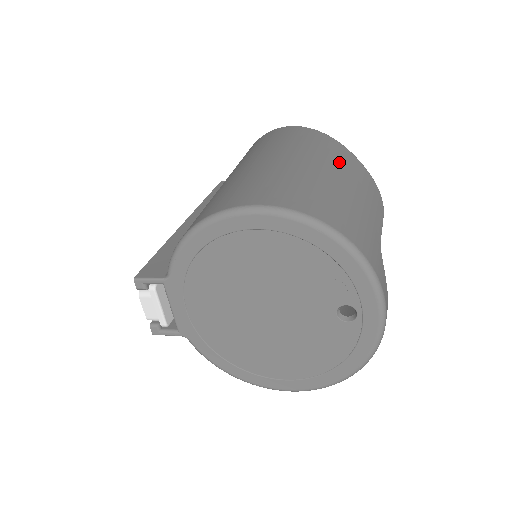
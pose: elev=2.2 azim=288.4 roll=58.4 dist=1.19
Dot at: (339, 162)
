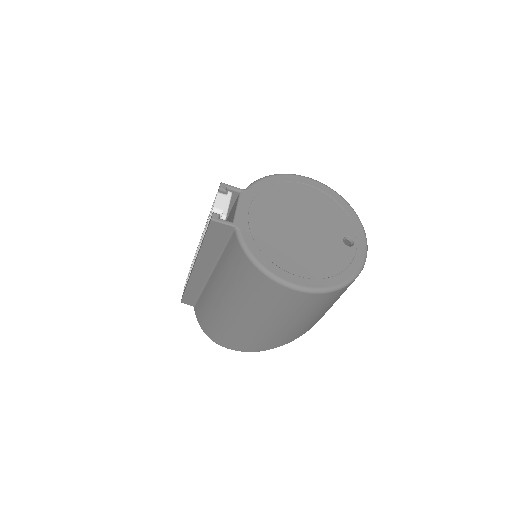
Dot at: occluded
